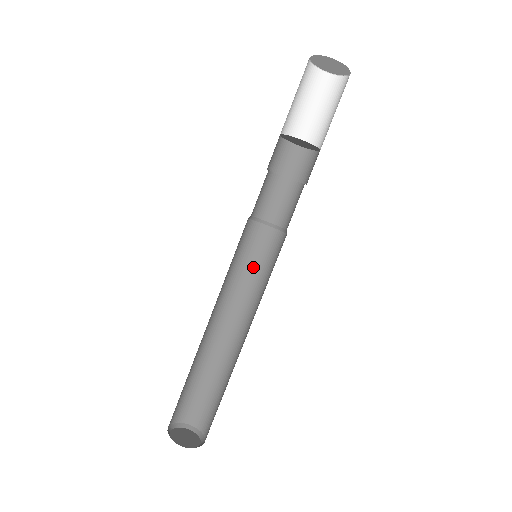
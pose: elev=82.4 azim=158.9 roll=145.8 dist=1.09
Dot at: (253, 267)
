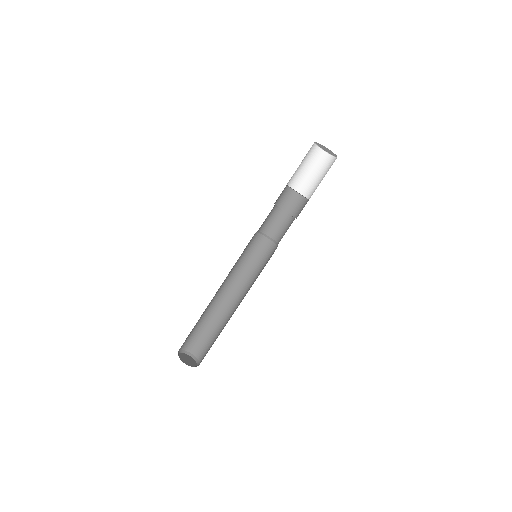
Dot at: (254, 263)
